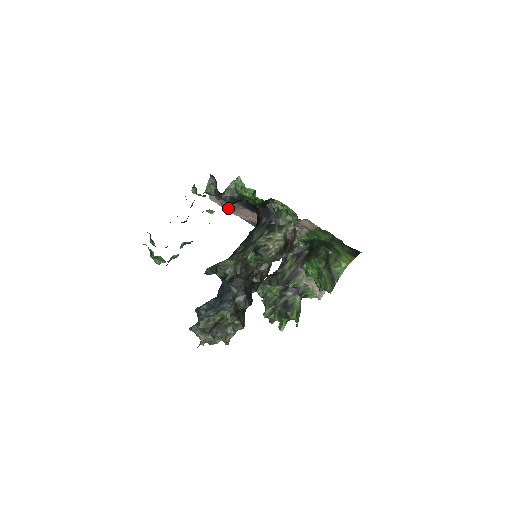
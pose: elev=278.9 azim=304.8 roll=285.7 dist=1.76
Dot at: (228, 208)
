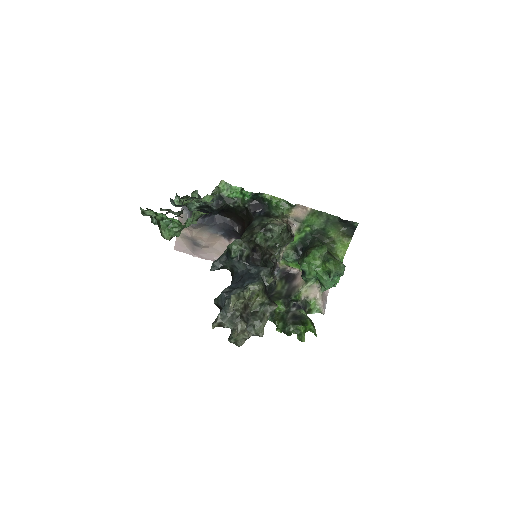
Dot at: (201, 244)
